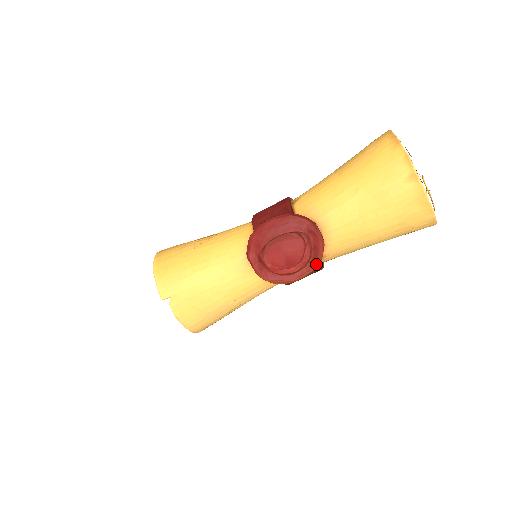
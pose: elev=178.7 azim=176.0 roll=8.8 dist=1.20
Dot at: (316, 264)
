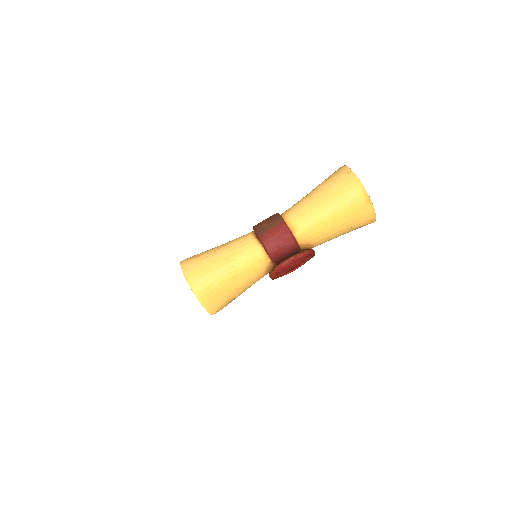
Dot at: occluded
